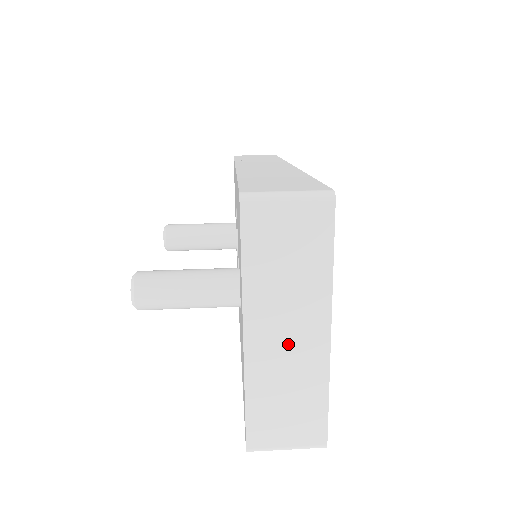
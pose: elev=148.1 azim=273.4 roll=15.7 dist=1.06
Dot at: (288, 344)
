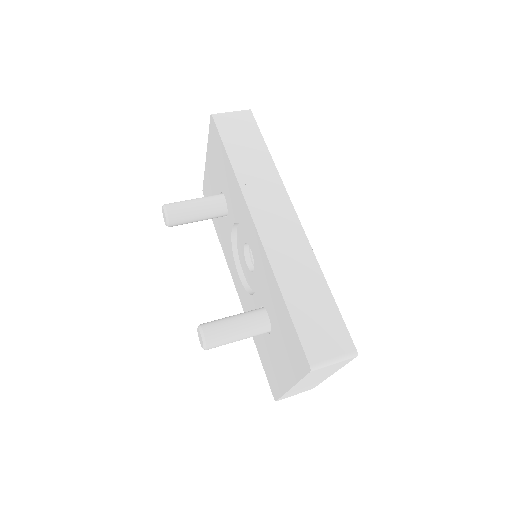
Dot at: (310, 383)
